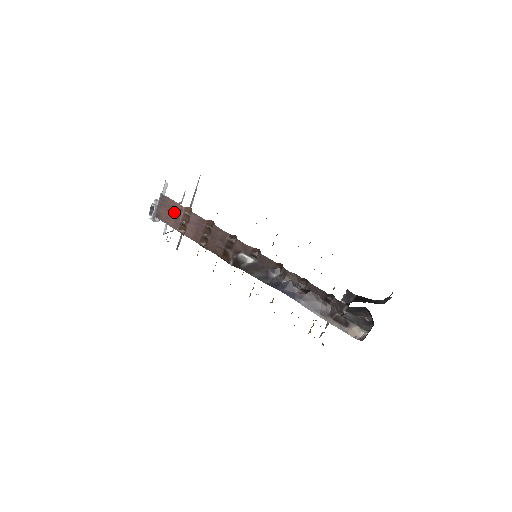
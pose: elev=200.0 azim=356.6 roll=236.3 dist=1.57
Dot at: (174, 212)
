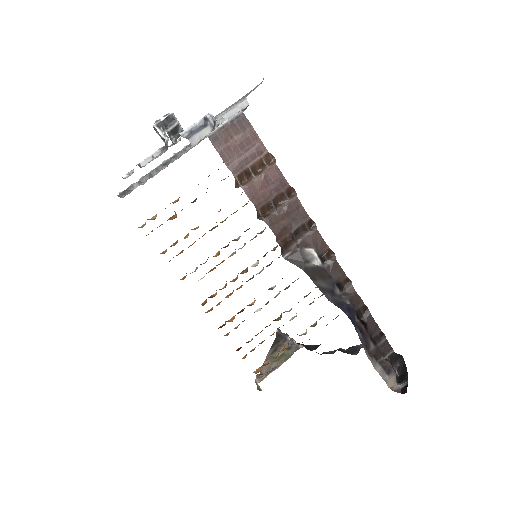
Dot at: (246, 148)
